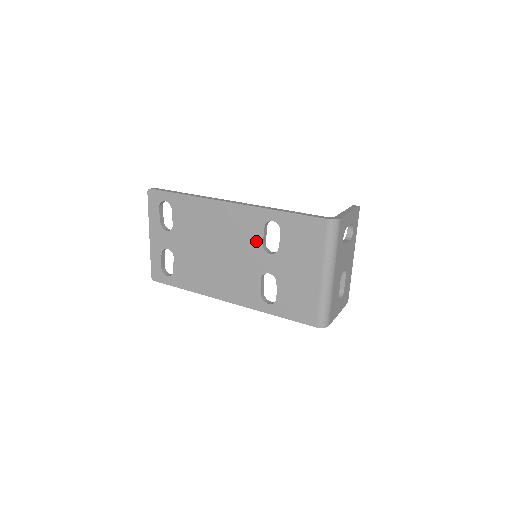
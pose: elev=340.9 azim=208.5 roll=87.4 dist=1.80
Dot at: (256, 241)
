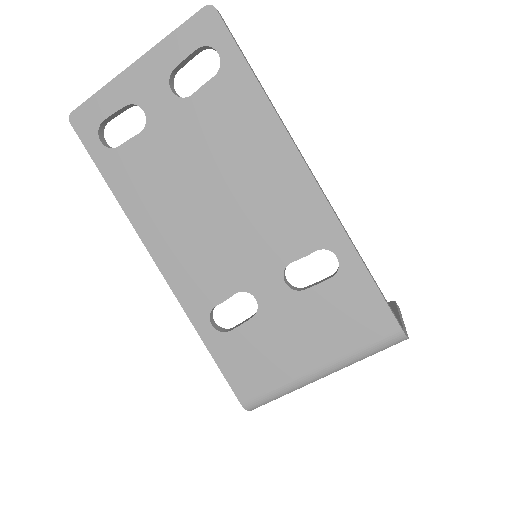
Dot at: (286, 251)
